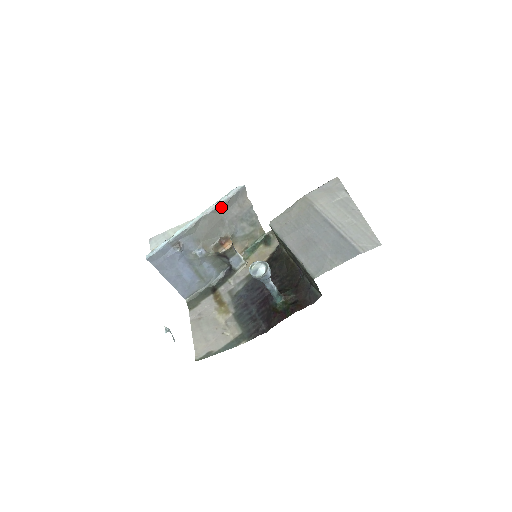
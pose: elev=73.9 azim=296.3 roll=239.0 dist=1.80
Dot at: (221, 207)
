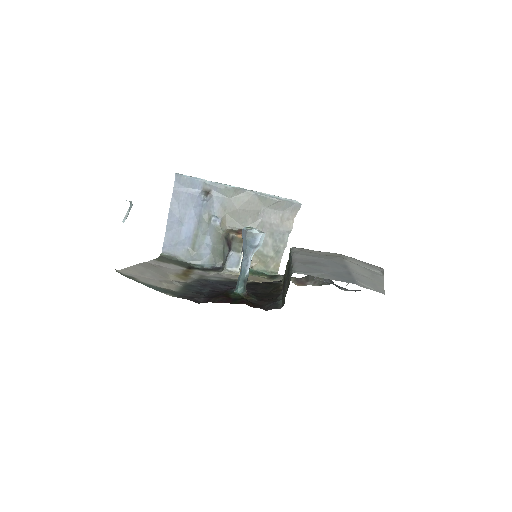
Dot at: (268, 200)
